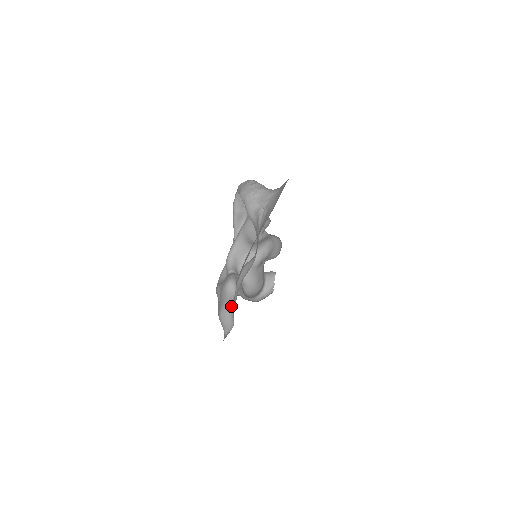
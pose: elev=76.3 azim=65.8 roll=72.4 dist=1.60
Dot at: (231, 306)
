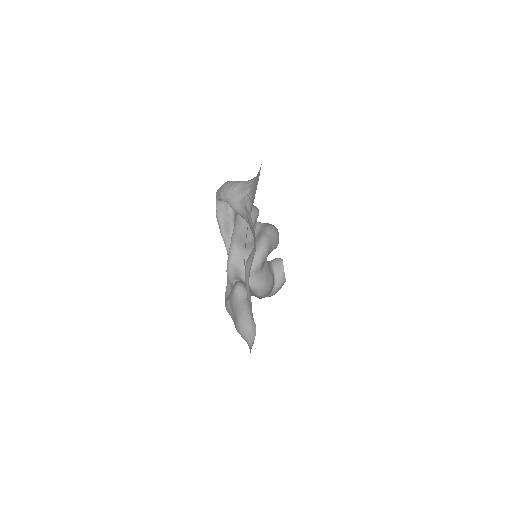
Dot at: (247, 310)
